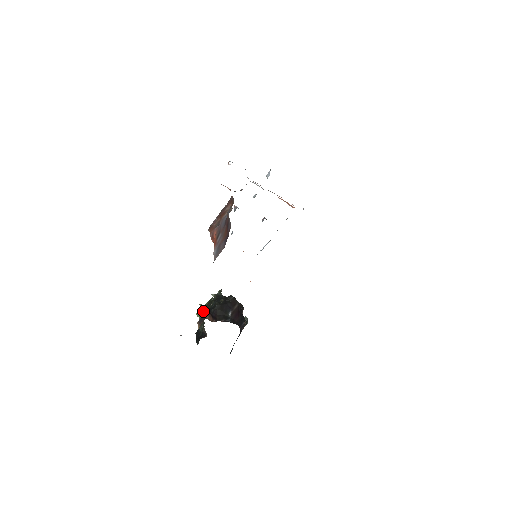
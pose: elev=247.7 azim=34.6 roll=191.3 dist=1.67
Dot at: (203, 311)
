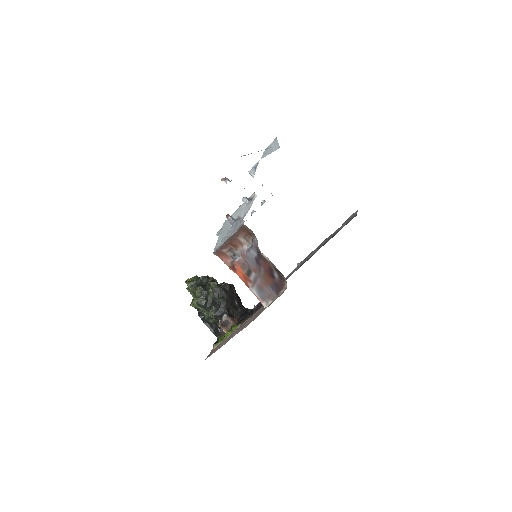
Dot at: (214, 312)
